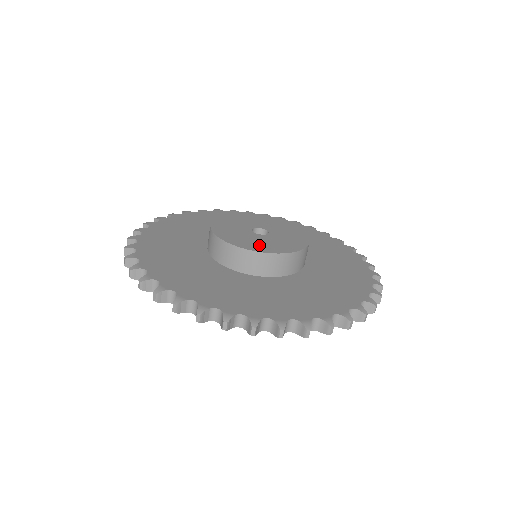
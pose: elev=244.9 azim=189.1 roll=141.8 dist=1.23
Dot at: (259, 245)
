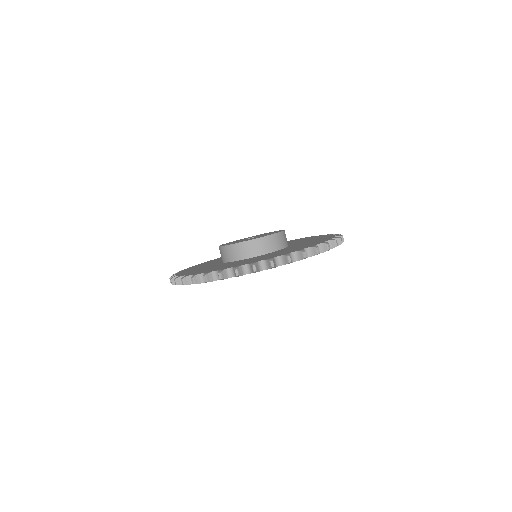
Dot at: (258, 237)
